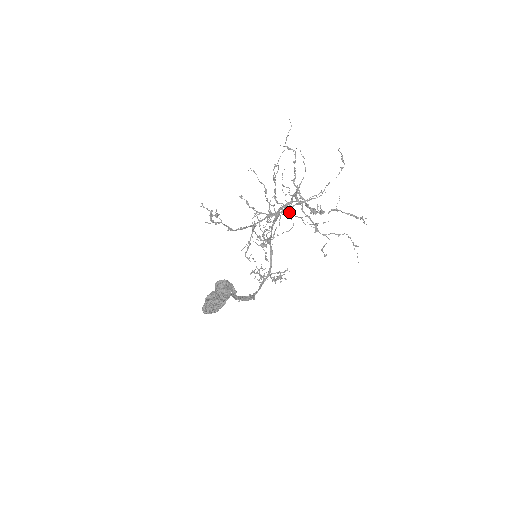
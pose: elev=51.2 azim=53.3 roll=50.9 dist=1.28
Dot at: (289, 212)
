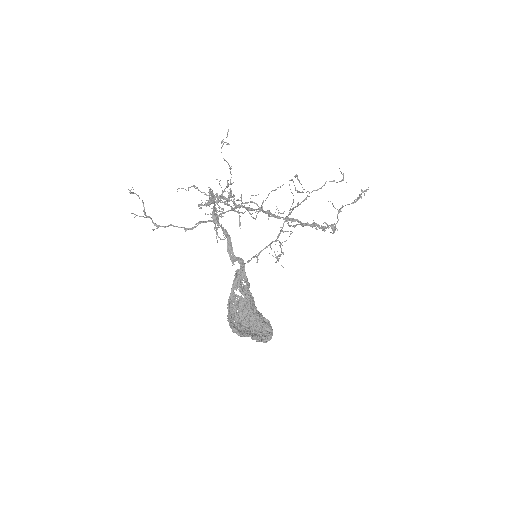
Dot at: (282, 231)
